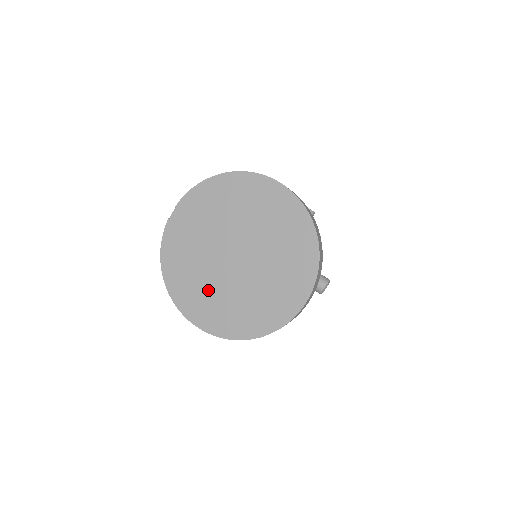
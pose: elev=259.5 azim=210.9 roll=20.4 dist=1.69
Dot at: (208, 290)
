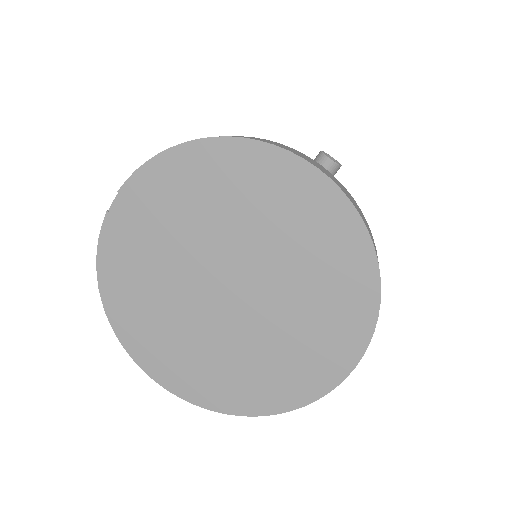
Dot at: (181, 337)
